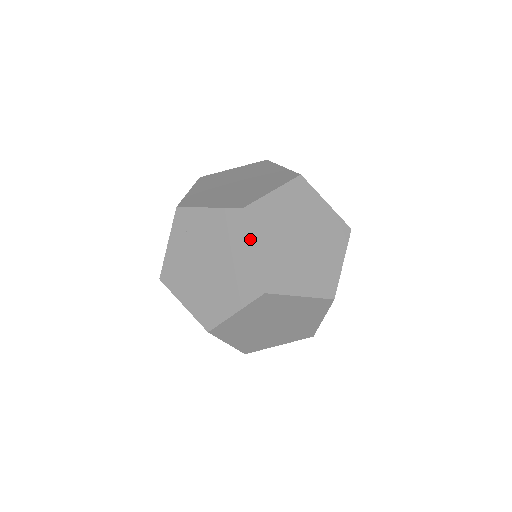
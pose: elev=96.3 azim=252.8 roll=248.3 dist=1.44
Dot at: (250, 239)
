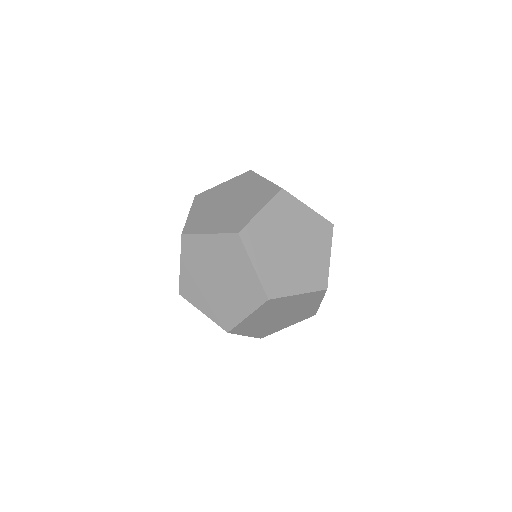
Dot at: (249, 258)
